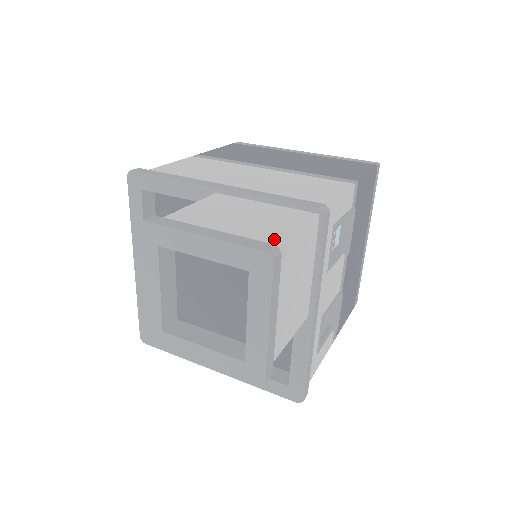
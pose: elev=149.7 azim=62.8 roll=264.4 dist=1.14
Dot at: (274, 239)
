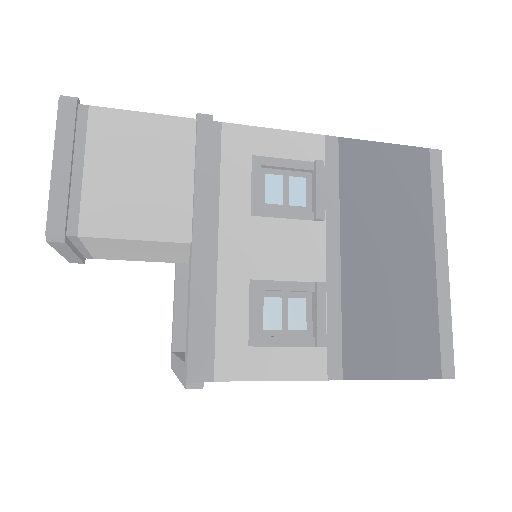
Dot at: occluded
